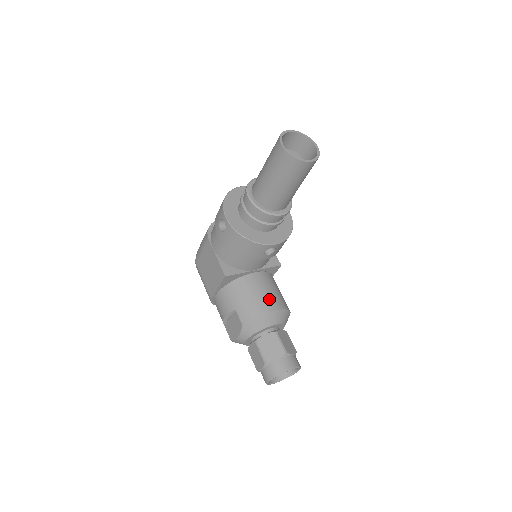
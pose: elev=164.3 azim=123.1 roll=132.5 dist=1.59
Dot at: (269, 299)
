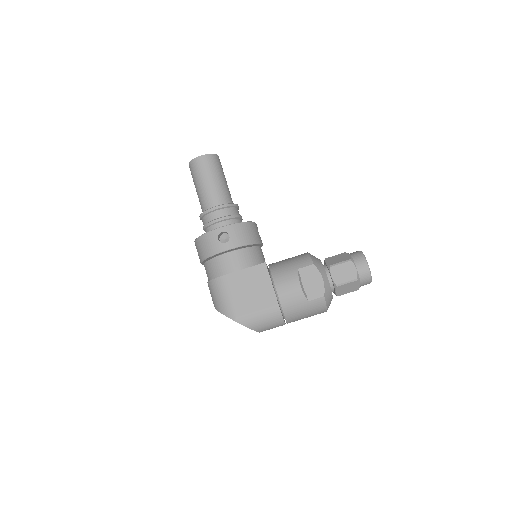
Dot at: occluded
